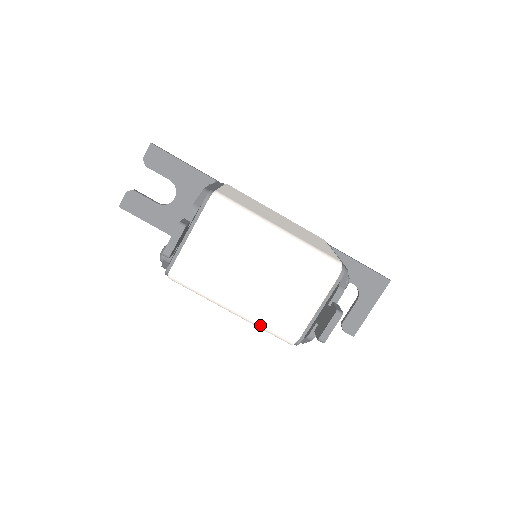
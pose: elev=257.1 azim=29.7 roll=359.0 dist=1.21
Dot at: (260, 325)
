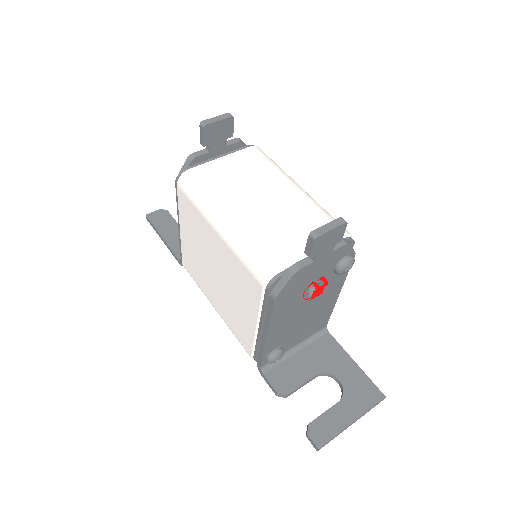
Dot at: (242, 244)
